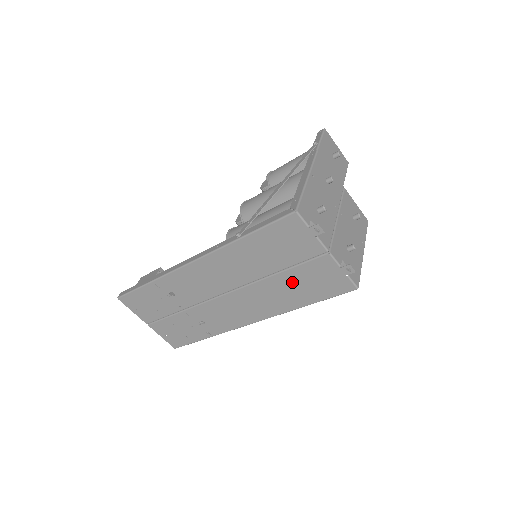
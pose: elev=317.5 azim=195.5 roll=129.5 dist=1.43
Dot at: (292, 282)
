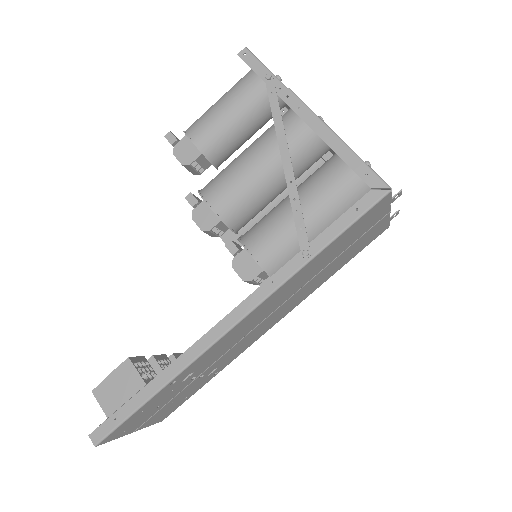
Dot at: (339, 261)
